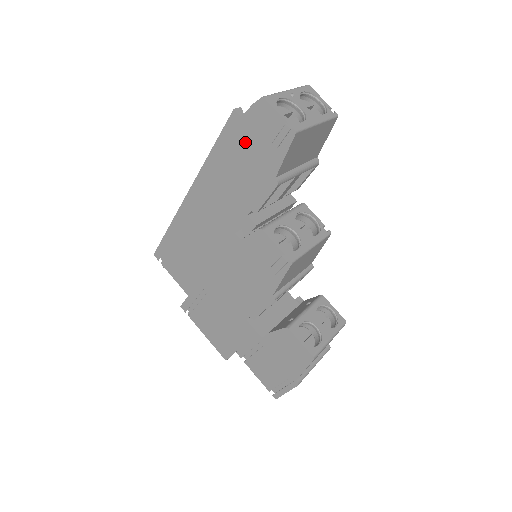
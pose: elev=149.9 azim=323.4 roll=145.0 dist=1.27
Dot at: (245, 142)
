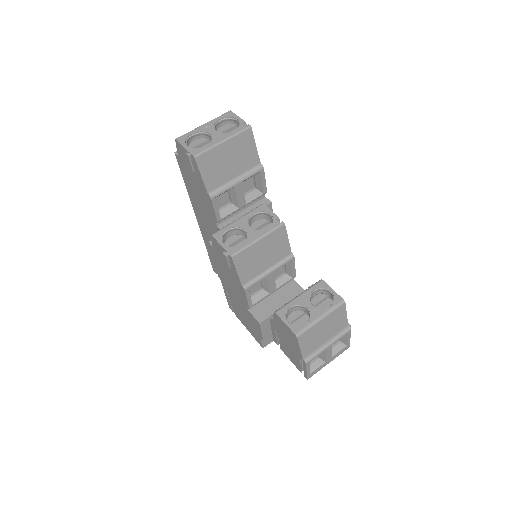
Dot at: (188, 173)
